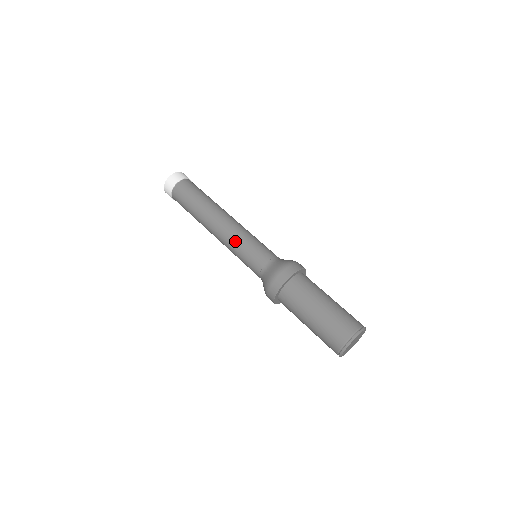
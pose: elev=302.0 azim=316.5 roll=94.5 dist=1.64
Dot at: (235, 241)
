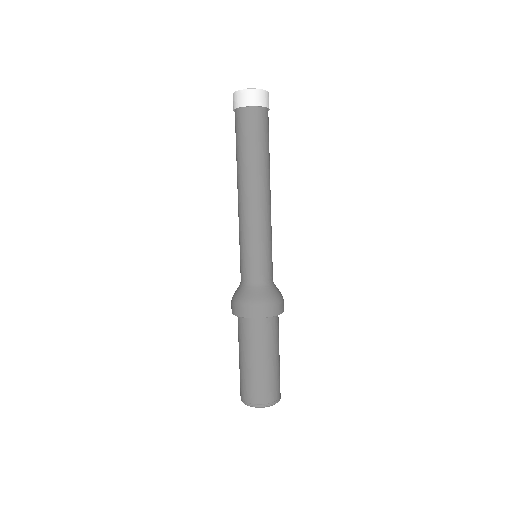
Dot at: (255, 231)
